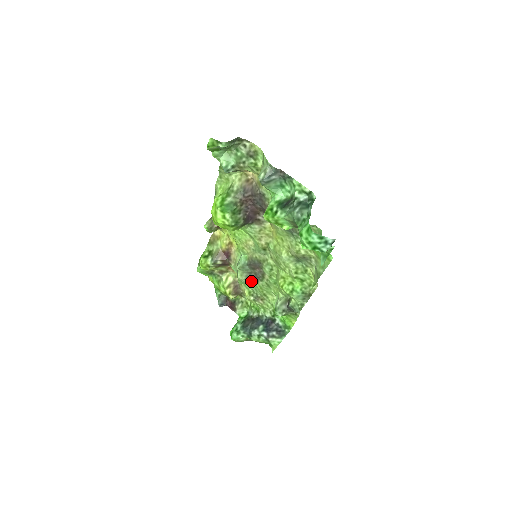
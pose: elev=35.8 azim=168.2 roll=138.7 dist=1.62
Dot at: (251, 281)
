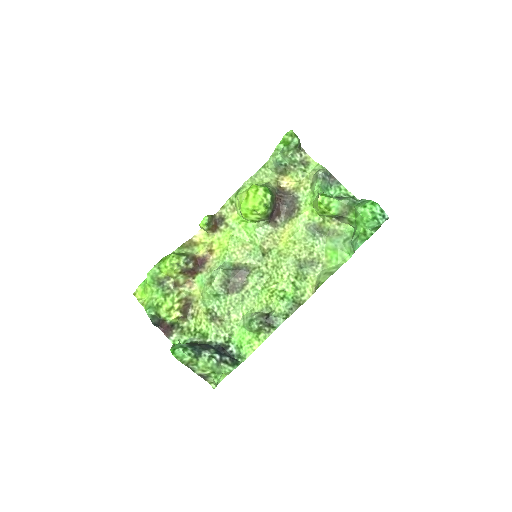
Dot at: (226, 290)
